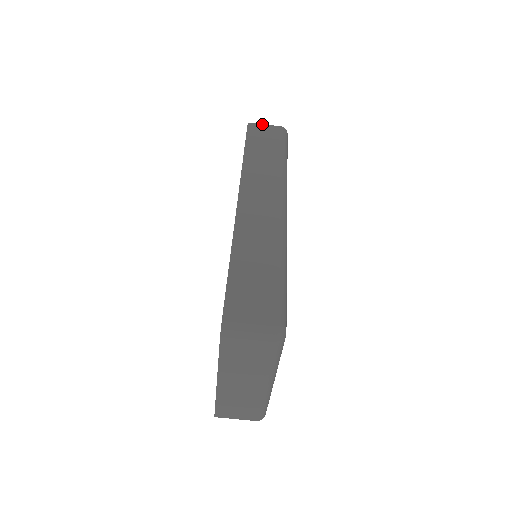
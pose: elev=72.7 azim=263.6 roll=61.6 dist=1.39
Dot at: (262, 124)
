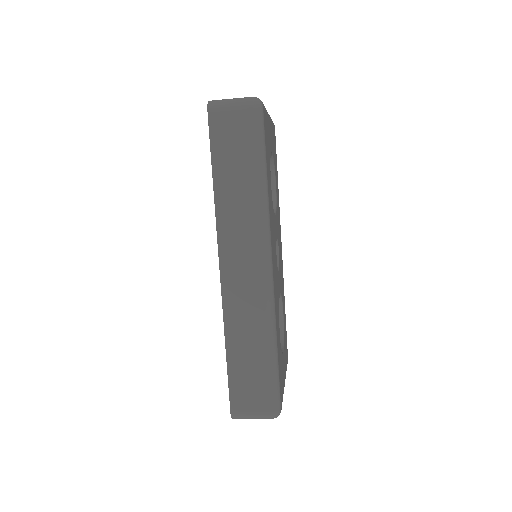
Dot at: (226, 107)
